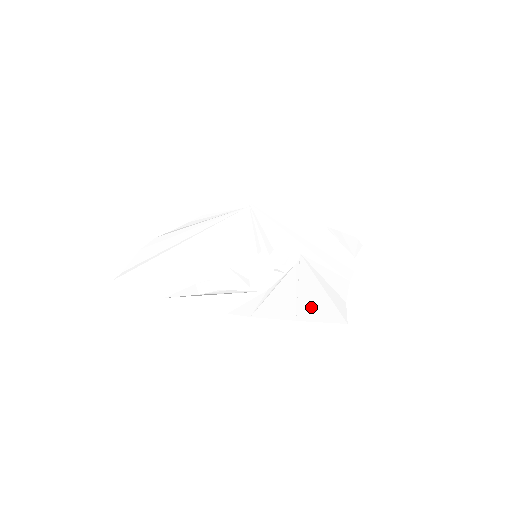
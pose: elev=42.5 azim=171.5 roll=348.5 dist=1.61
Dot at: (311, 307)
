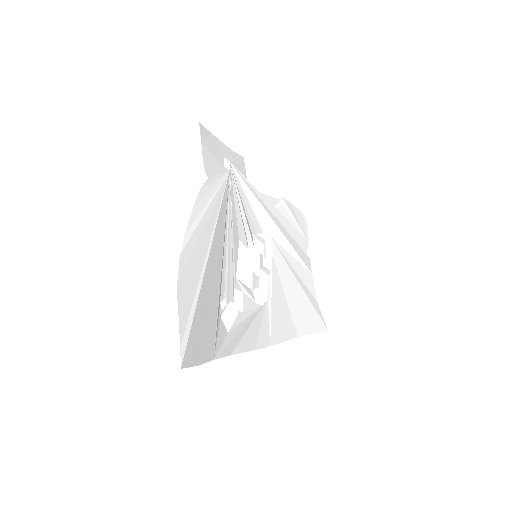
Dot at: (302, 316)
